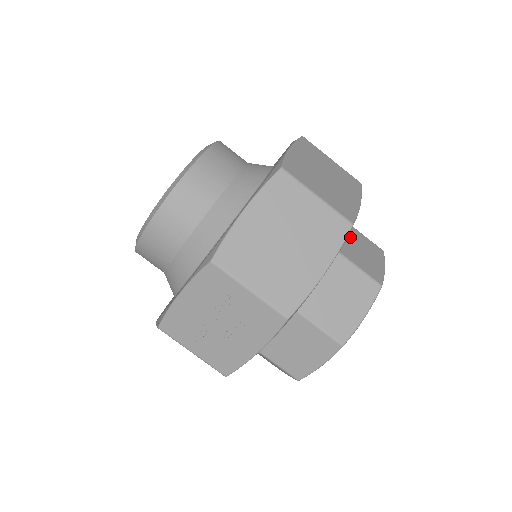
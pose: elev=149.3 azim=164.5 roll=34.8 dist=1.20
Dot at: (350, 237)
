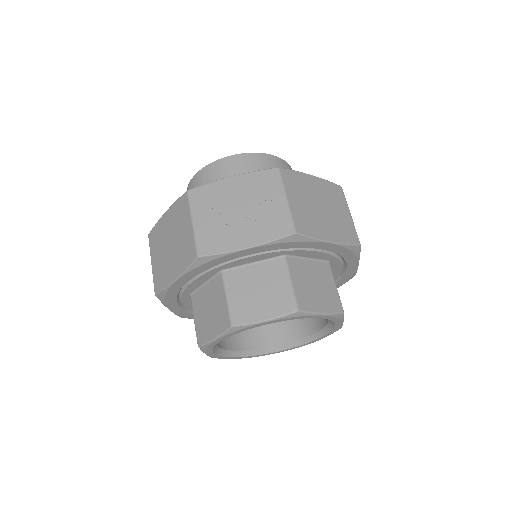
Dot at: occluded
